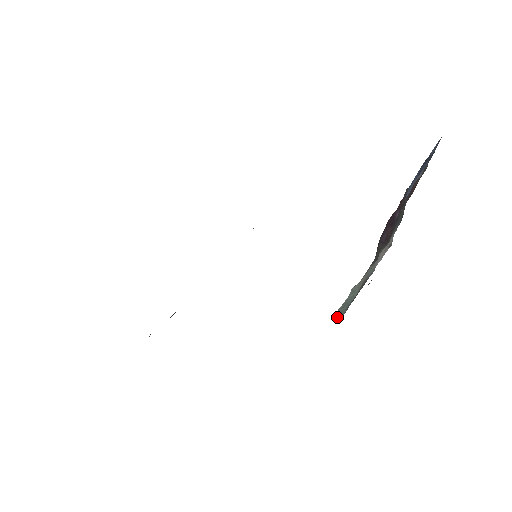
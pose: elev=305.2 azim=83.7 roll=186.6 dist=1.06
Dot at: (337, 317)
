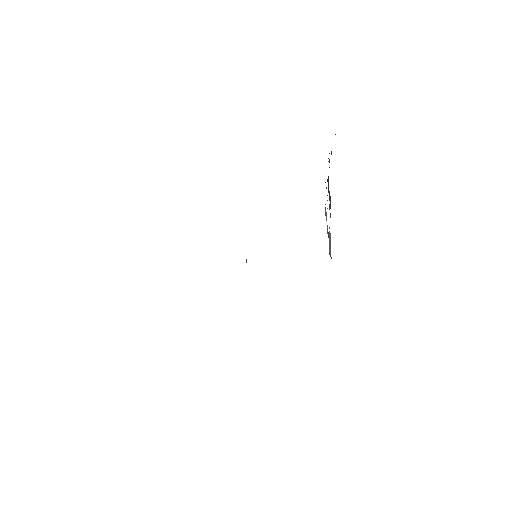
Dot at: (330, 256)
